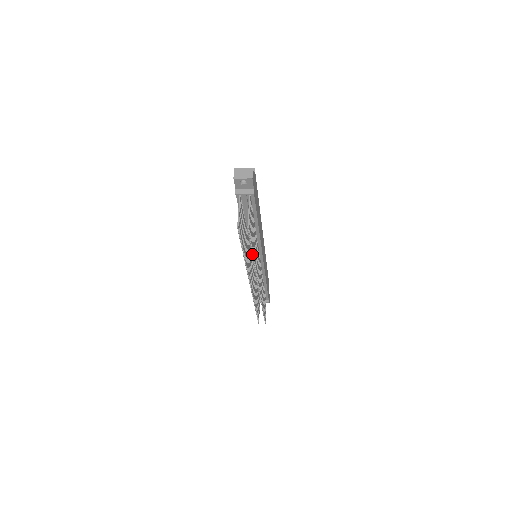
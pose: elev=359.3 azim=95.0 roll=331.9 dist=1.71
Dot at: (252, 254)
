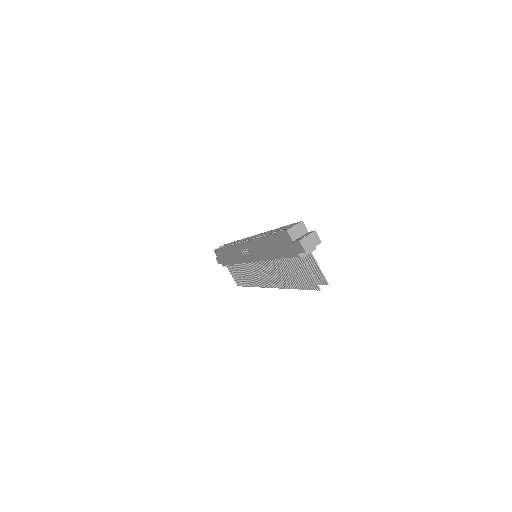
Dot at: occluded
